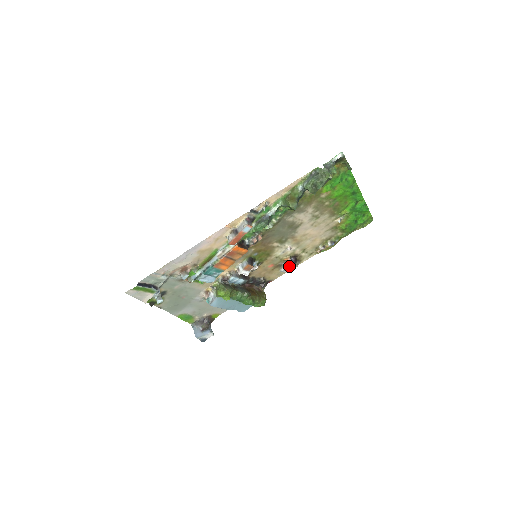
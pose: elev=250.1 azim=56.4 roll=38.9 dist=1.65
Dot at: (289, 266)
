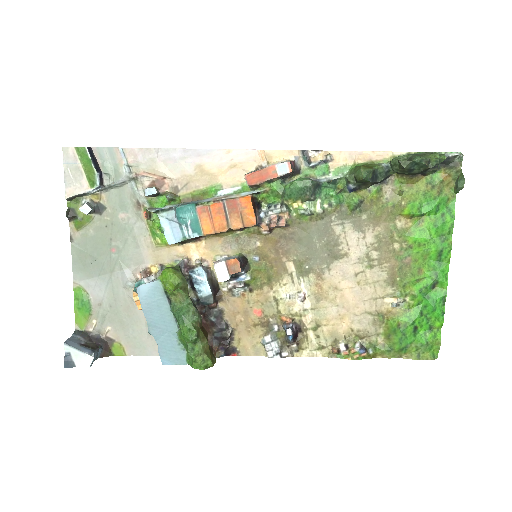
Dot at: (280, 341)
